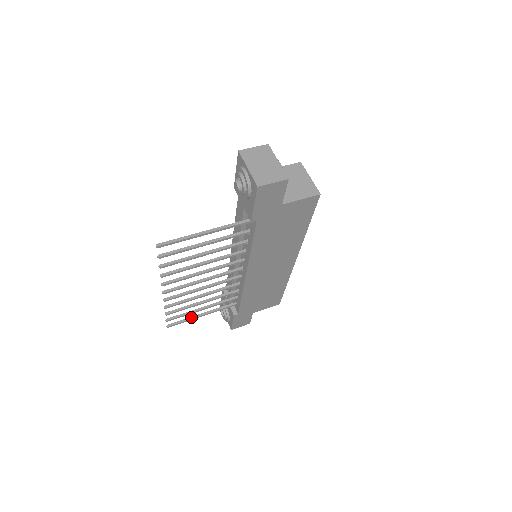
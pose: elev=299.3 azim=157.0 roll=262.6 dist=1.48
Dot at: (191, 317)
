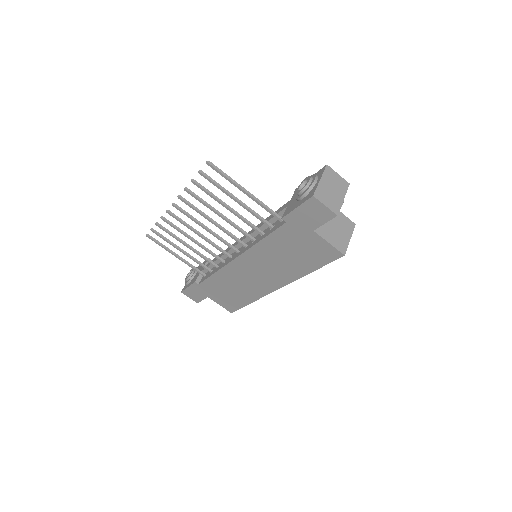
Dot at: (168, 248)
